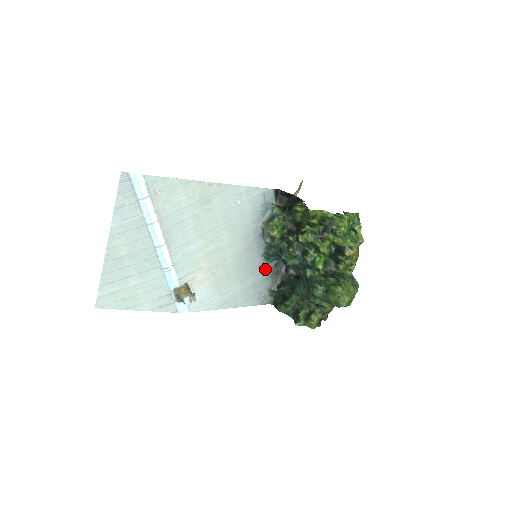
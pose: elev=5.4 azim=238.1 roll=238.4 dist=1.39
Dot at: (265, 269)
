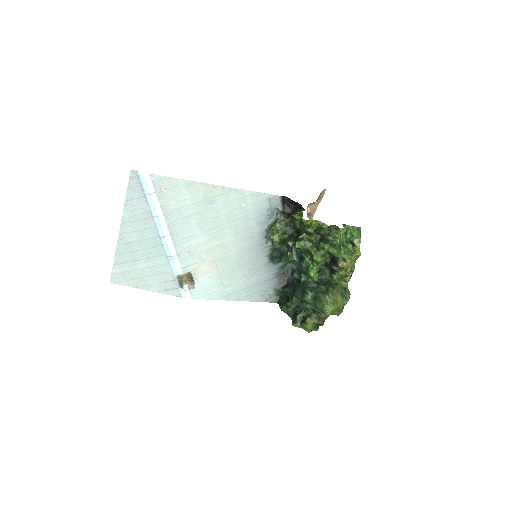
Dot at: (270, 269)
